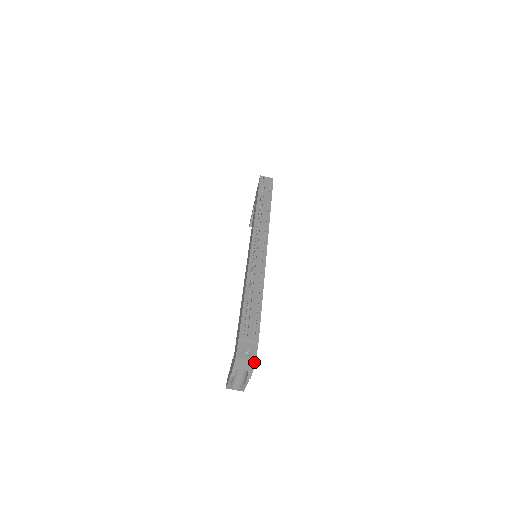
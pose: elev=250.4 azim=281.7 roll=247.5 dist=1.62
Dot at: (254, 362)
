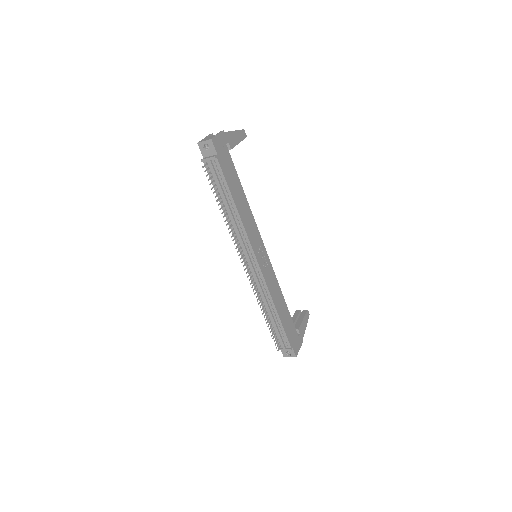
Dot at: (296, 356)
